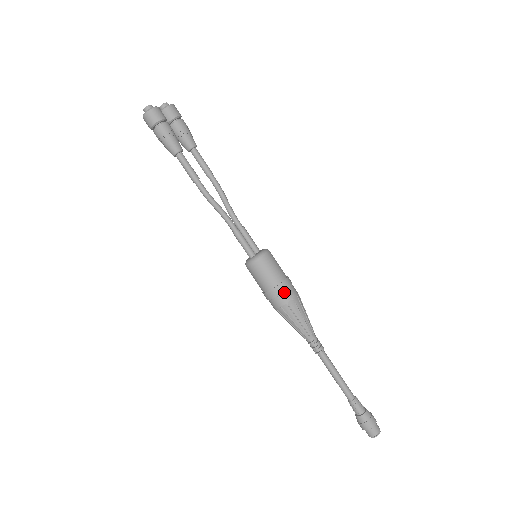
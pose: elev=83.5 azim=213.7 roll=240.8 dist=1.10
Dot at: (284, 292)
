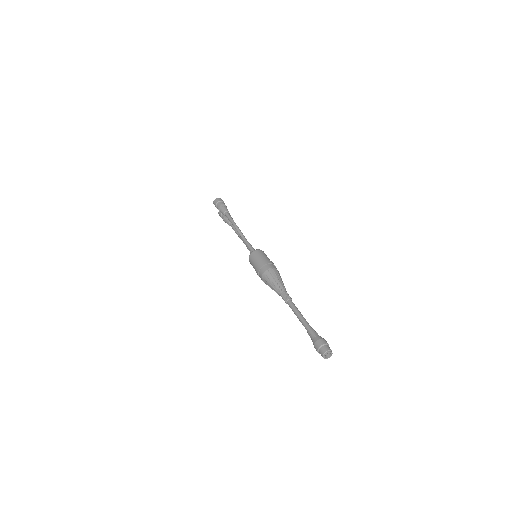
Dot at: (271, 264)
